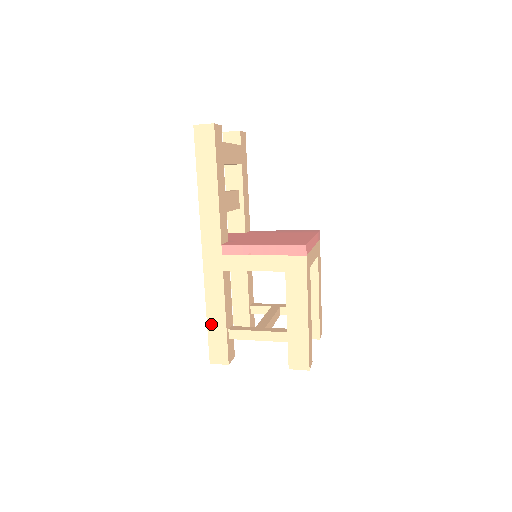
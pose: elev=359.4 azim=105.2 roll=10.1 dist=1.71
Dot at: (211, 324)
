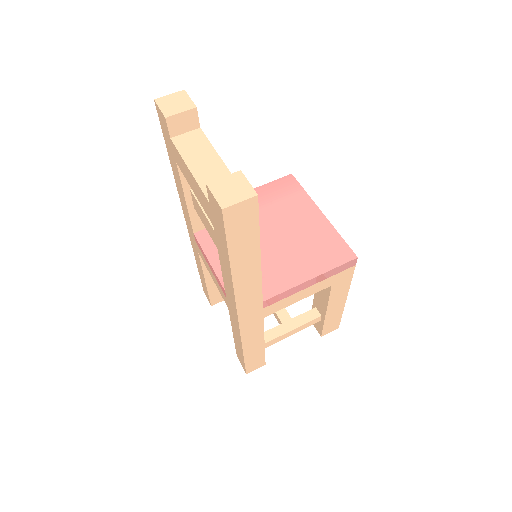
Dot at: (248, 355)
